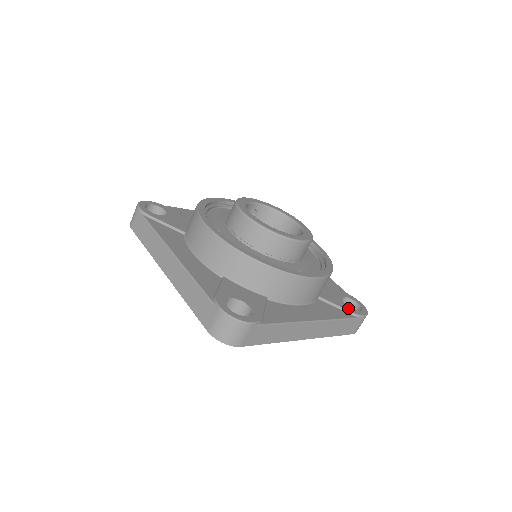
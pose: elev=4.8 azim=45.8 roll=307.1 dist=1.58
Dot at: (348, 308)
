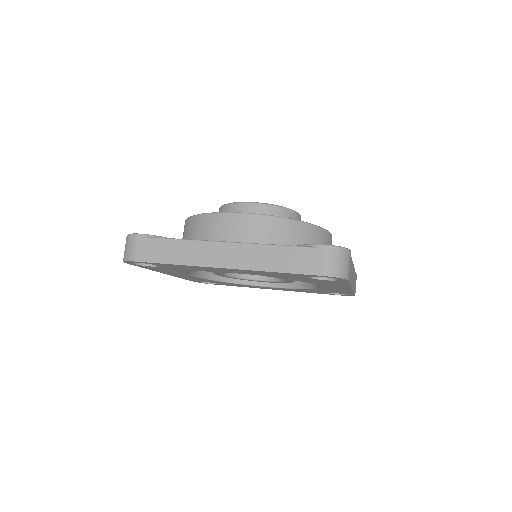
Dot at: occluded
